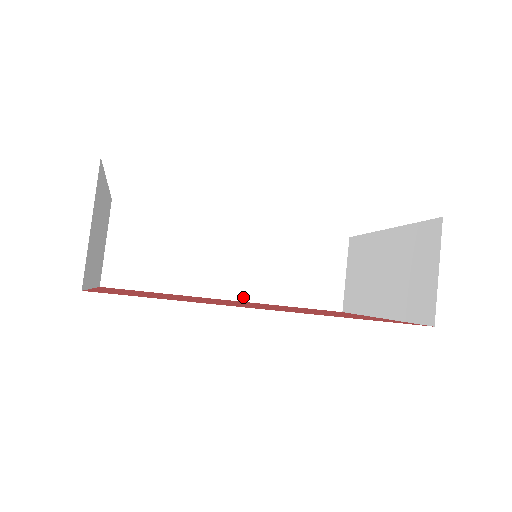
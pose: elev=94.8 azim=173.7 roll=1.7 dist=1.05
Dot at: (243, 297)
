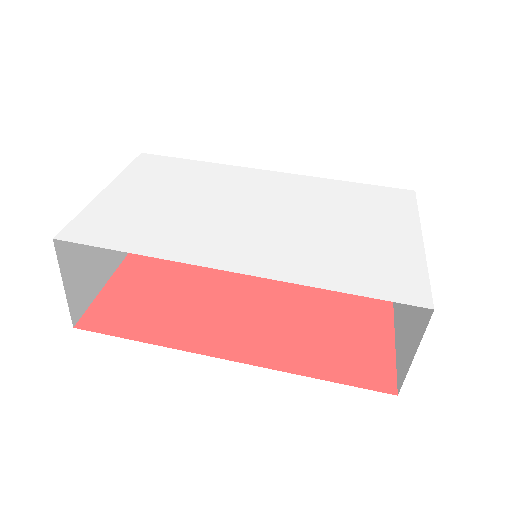
Dot at: occluded
